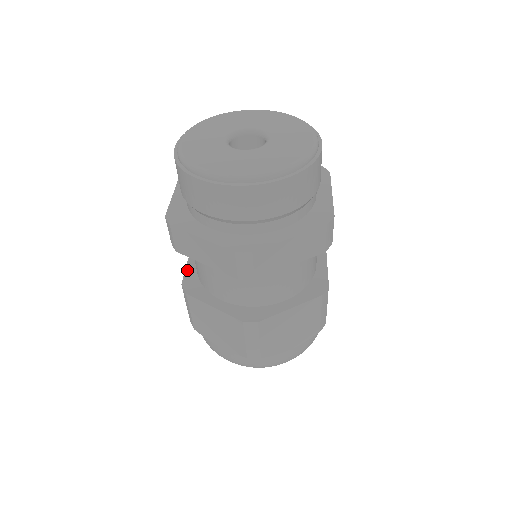
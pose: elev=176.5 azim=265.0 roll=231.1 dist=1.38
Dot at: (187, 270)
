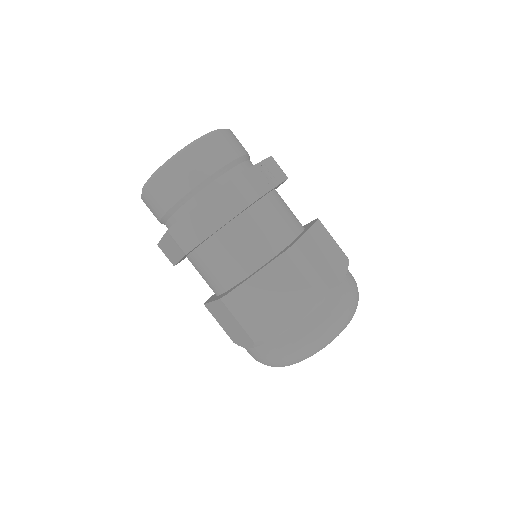
Dot at: occluded
